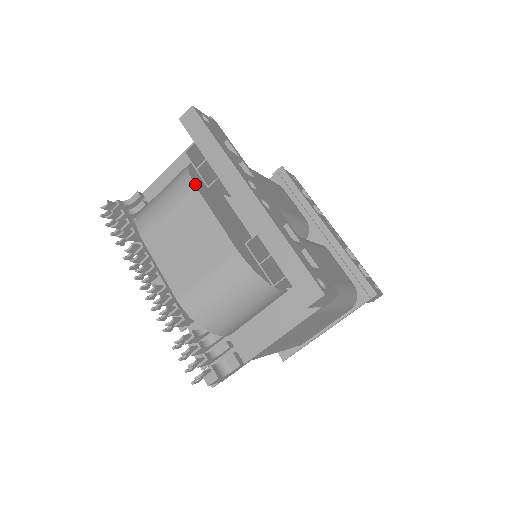
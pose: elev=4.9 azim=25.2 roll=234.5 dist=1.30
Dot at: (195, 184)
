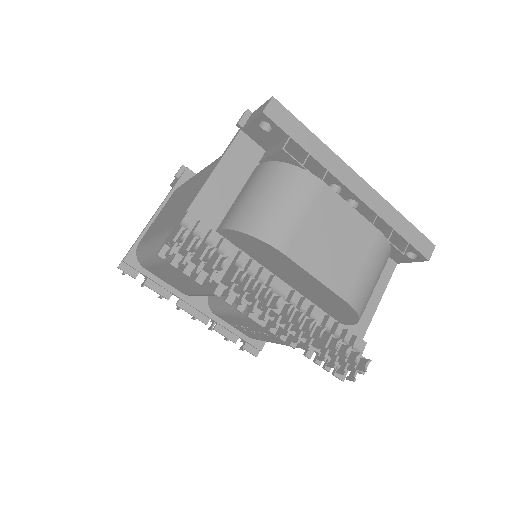
Dot at: (320, 180)
